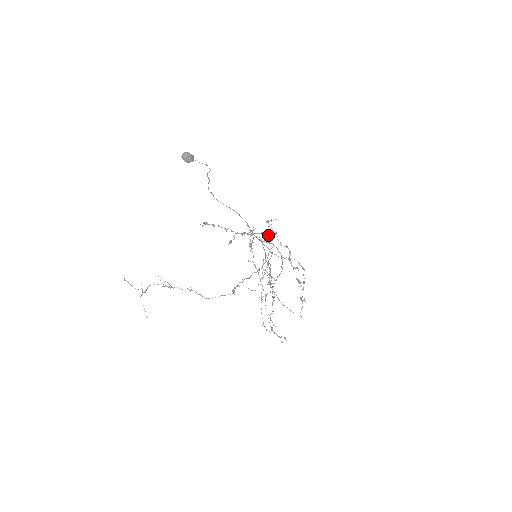
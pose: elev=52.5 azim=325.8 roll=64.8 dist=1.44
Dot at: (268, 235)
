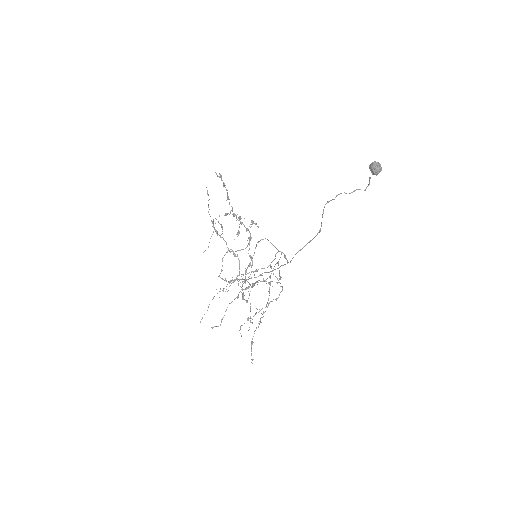
Dot at: occluded
